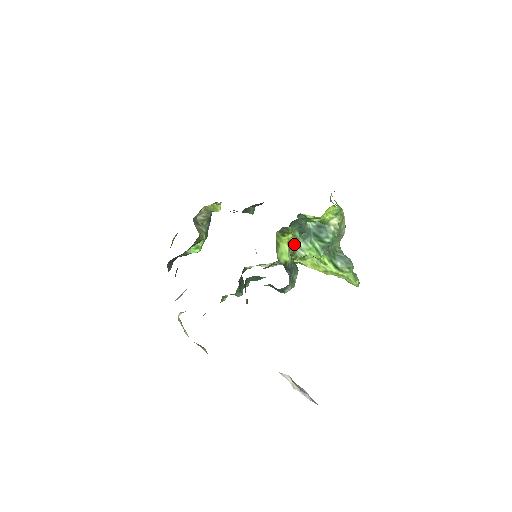
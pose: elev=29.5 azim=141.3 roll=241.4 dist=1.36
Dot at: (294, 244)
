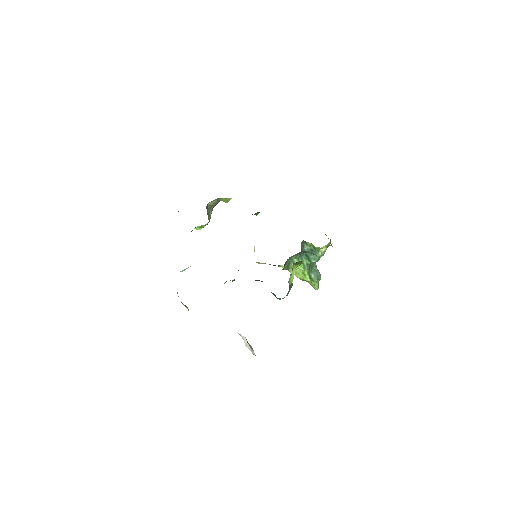
Dot at: (290, 259)
